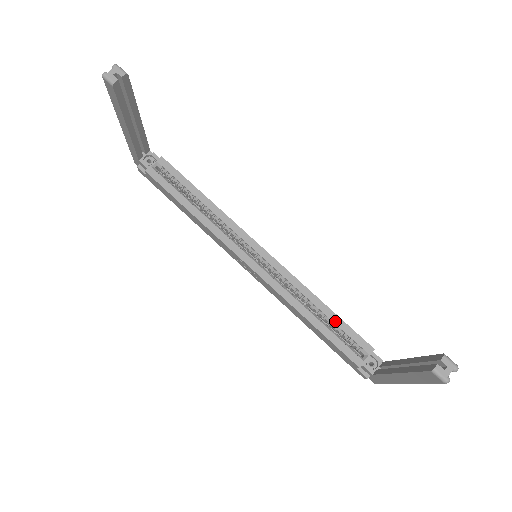
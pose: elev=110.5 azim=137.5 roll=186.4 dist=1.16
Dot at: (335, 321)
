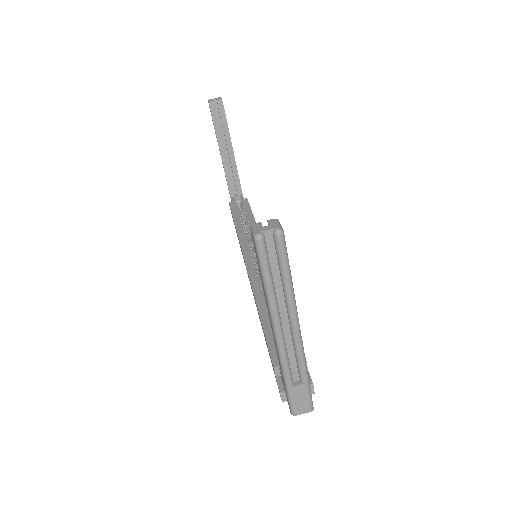
Dot at: occluded
